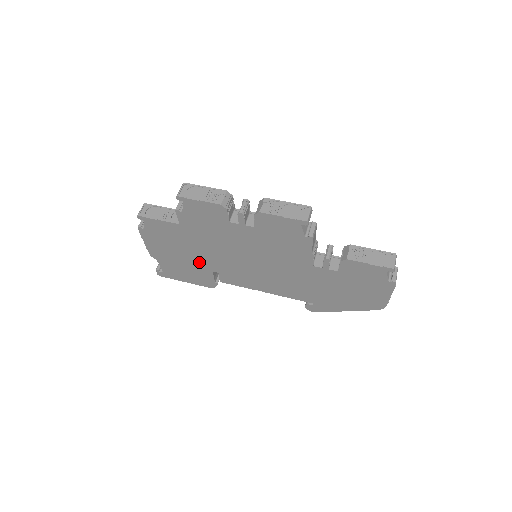
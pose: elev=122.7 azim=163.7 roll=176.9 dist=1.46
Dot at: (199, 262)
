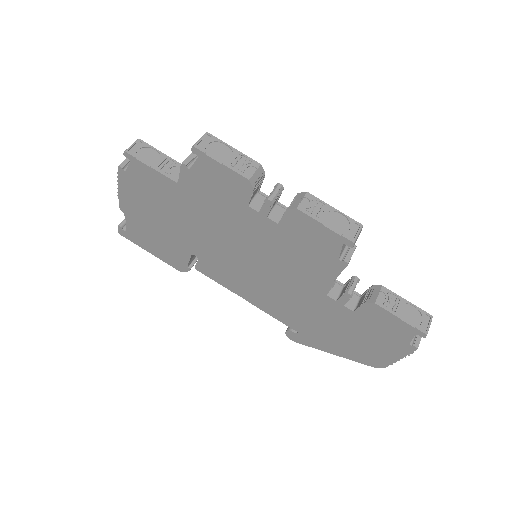
Dot at: (180, 237)
